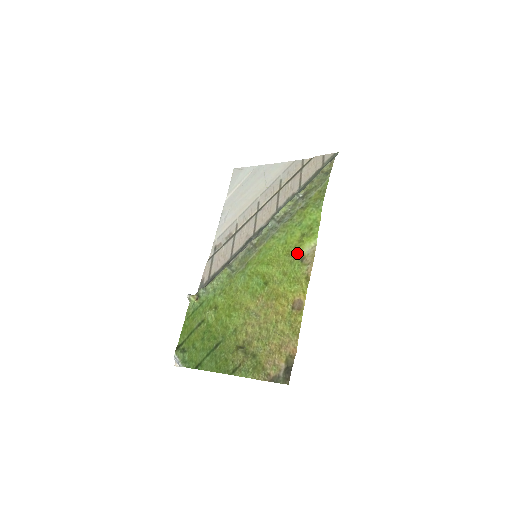
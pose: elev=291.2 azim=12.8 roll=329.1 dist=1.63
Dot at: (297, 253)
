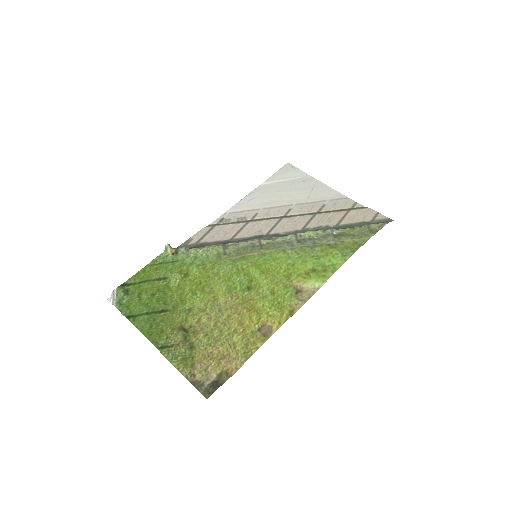
Dot at: (297, 282)
